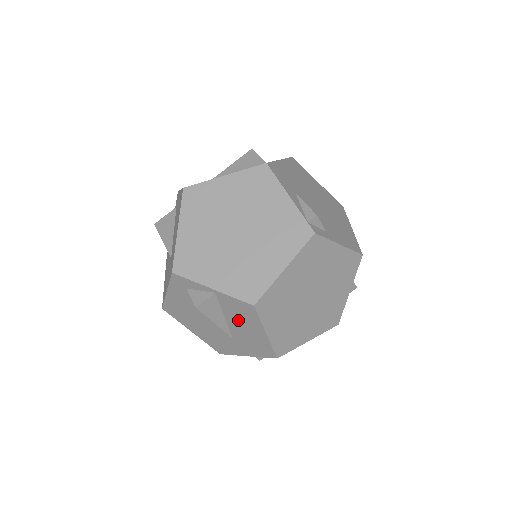
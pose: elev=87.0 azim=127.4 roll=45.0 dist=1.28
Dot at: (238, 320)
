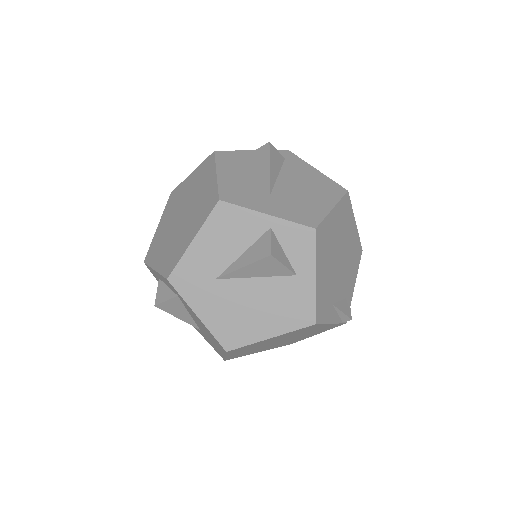
Dot at: occluded
